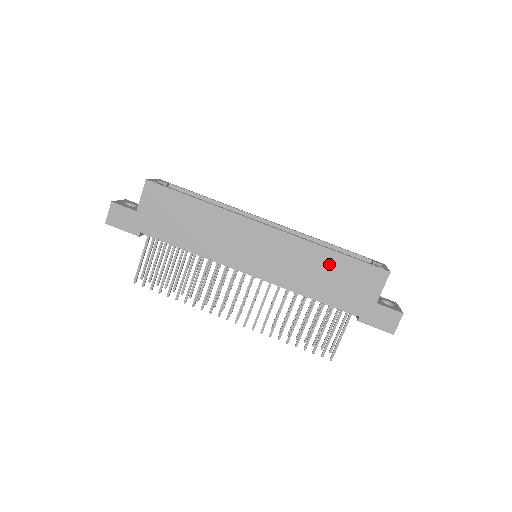
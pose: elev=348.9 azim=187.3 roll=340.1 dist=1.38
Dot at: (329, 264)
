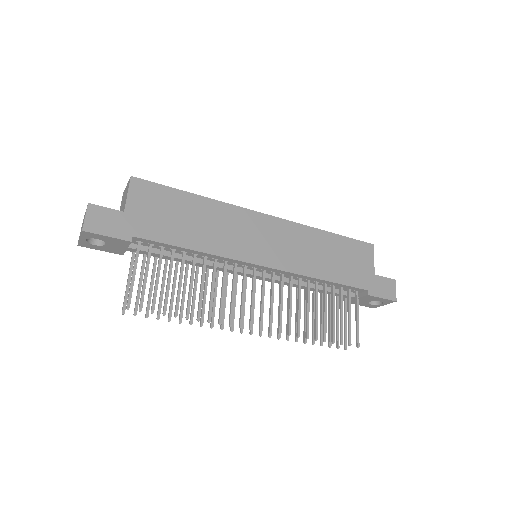
Dot at: (329, 245)
